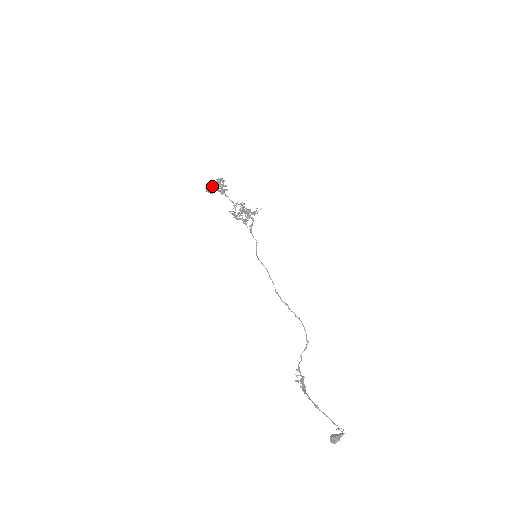
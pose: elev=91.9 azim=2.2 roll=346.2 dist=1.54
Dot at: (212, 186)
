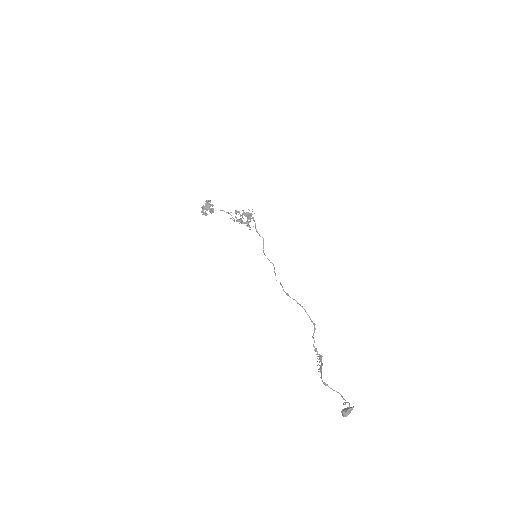
Dot at: occluded
